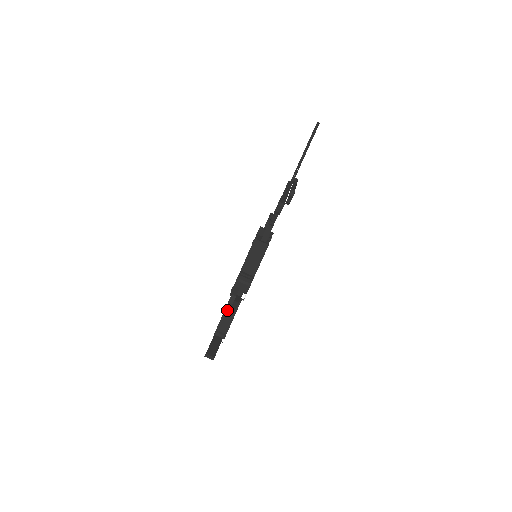
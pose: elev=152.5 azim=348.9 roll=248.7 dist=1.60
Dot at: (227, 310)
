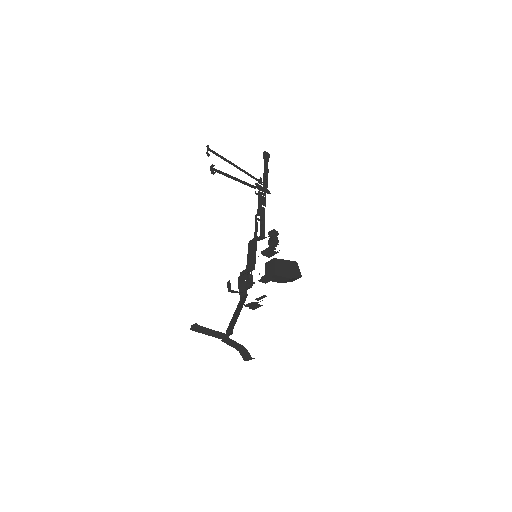
Dot at: (236, 311)
